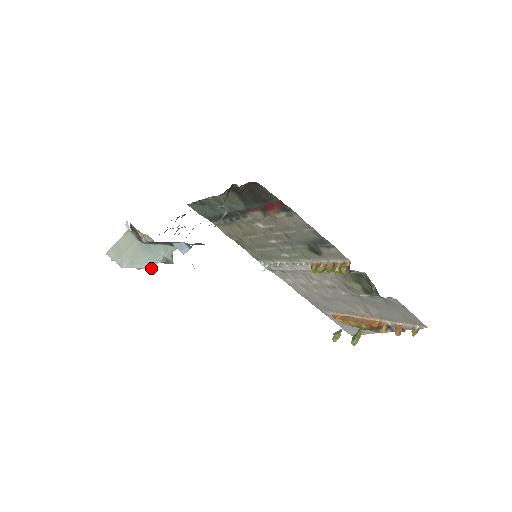
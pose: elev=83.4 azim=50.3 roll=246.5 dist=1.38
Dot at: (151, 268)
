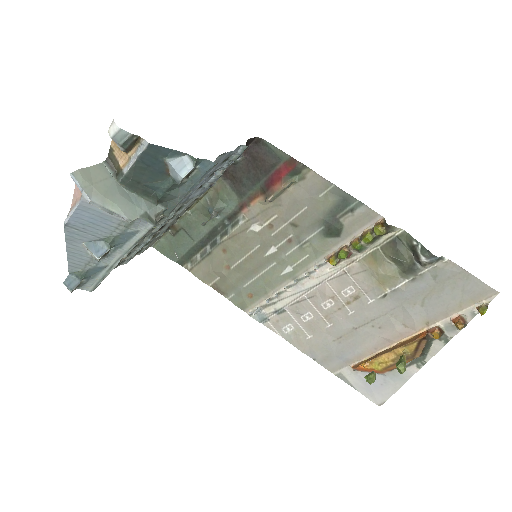
Dot at: (128, 221)
